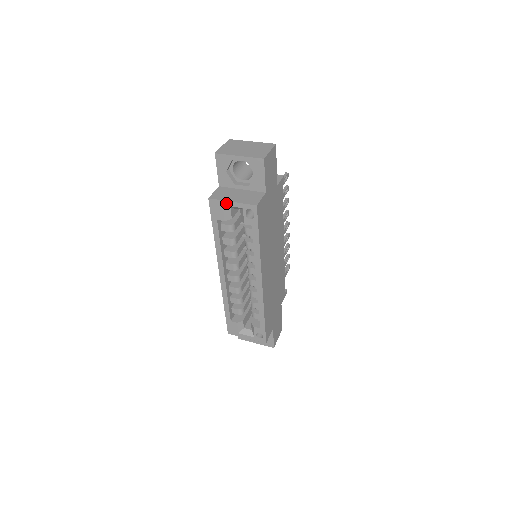
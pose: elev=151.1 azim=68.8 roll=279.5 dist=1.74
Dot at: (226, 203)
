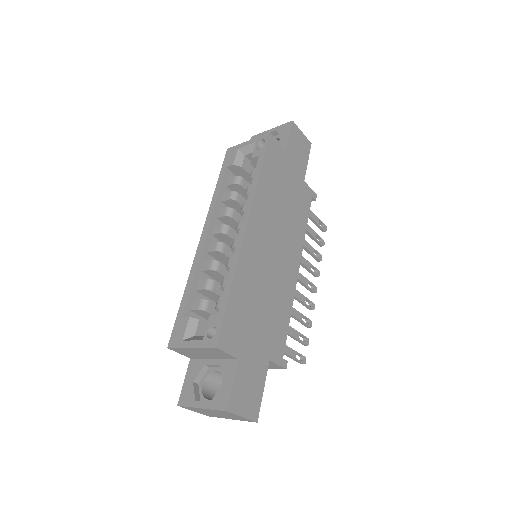
Dot at: (242, 145)
